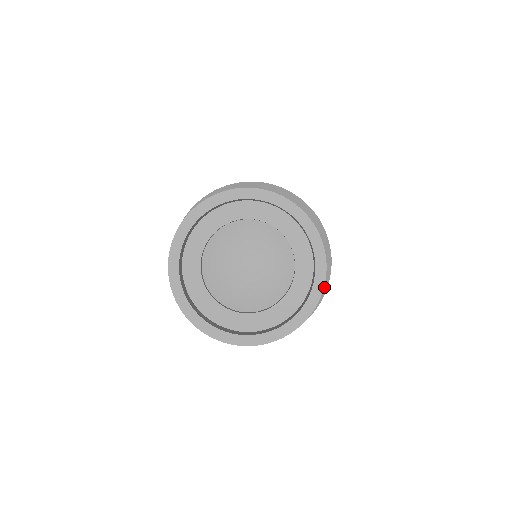
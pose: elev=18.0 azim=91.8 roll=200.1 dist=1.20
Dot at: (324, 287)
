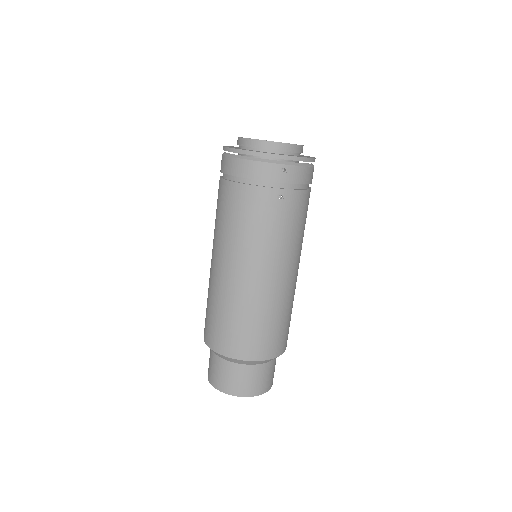
Dot at: (282, 353)
